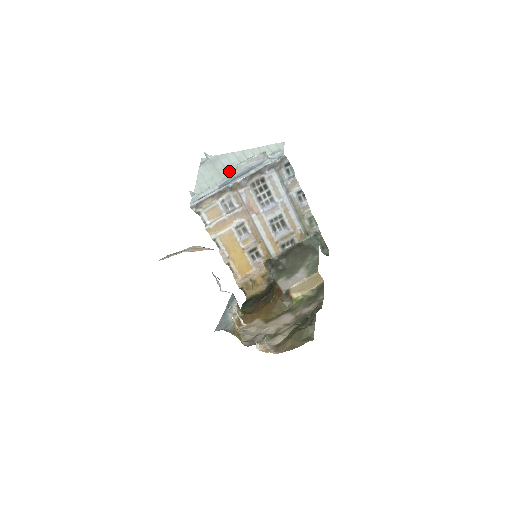
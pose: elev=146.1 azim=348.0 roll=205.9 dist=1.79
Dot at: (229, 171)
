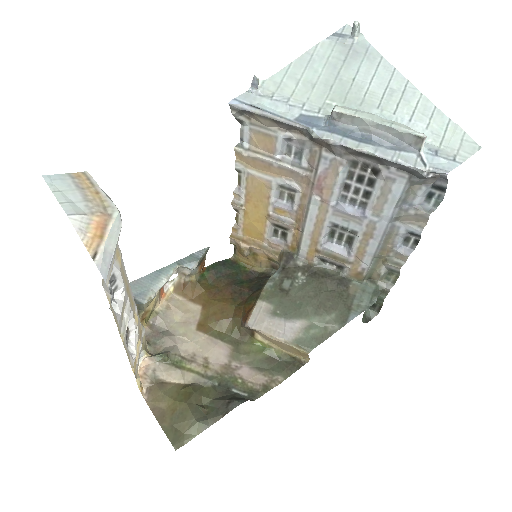
Dot at: (336, 109)
